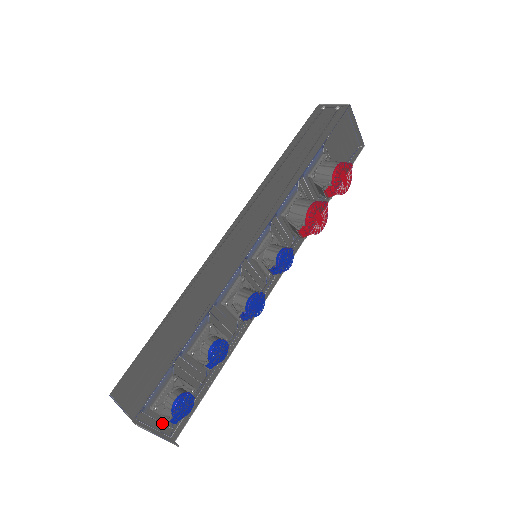
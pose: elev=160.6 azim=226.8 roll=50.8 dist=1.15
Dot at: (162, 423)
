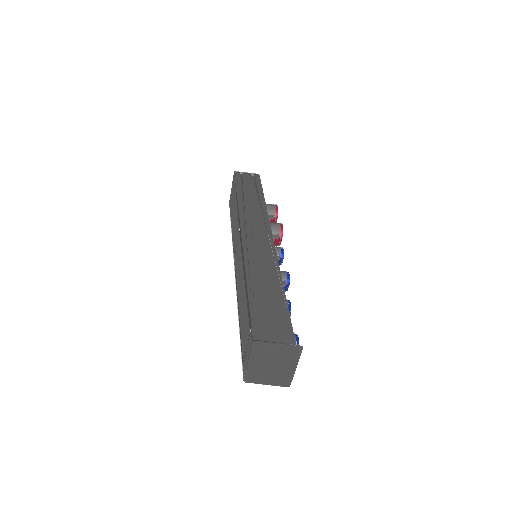
Dot at: occluded
